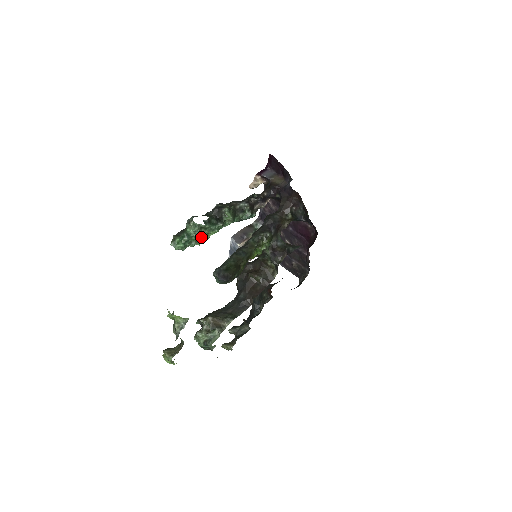
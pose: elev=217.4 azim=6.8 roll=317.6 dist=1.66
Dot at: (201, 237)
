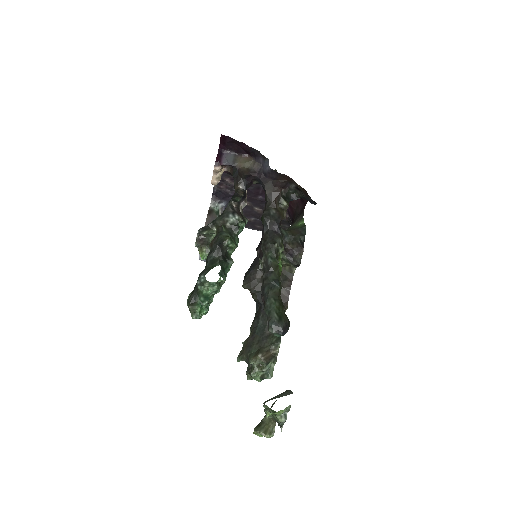
Dot at: occluded
